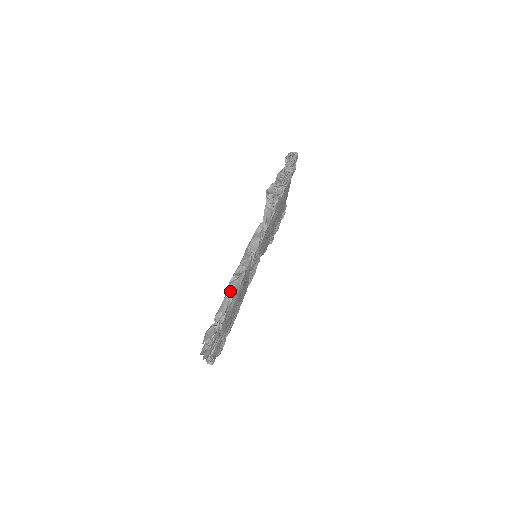
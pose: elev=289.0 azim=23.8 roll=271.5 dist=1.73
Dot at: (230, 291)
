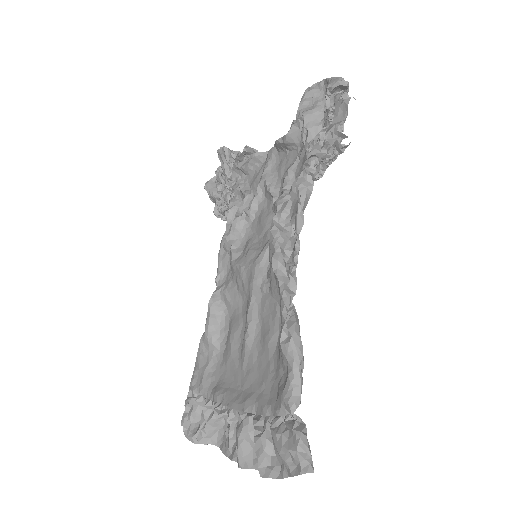
Dot at: (298, 352)
